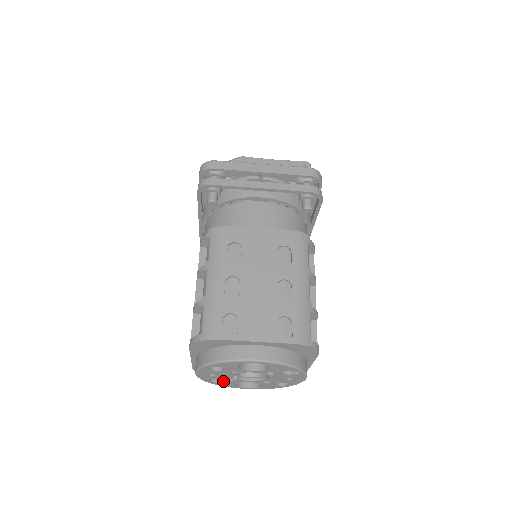
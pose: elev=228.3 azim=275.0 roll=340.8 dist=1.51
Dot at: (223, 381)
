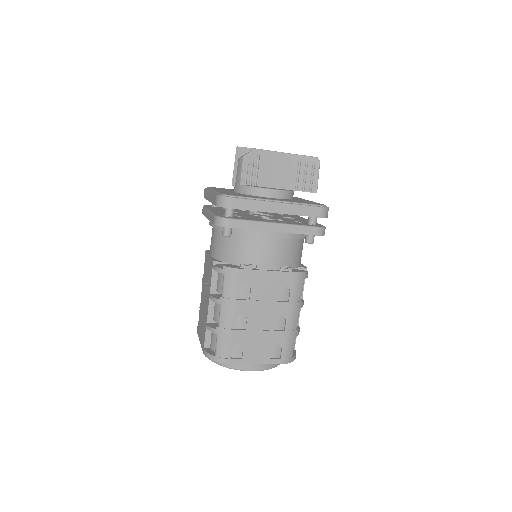
Dot at: occluded
